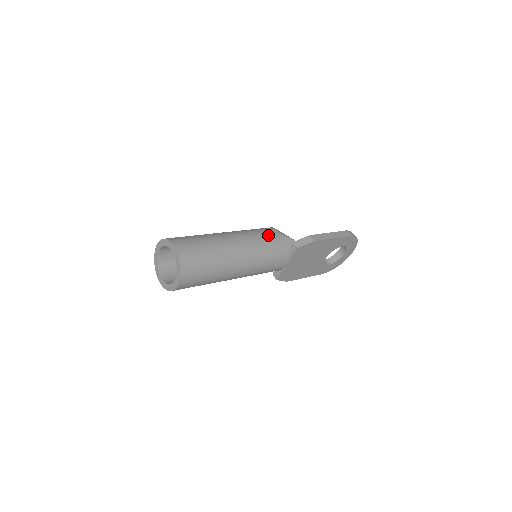
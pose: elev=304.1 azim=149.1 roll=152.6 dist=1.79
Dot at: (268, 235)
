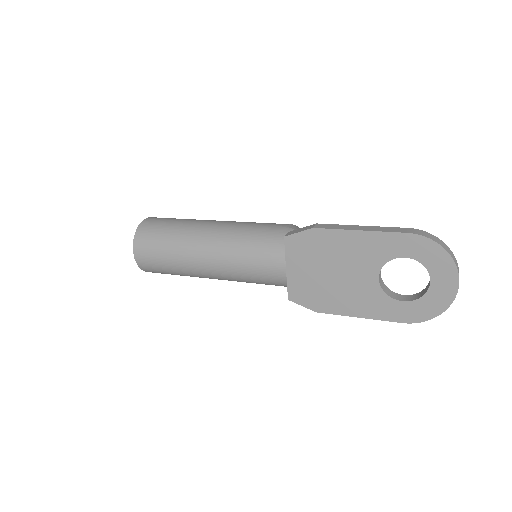
Dot at: (265, 225)
